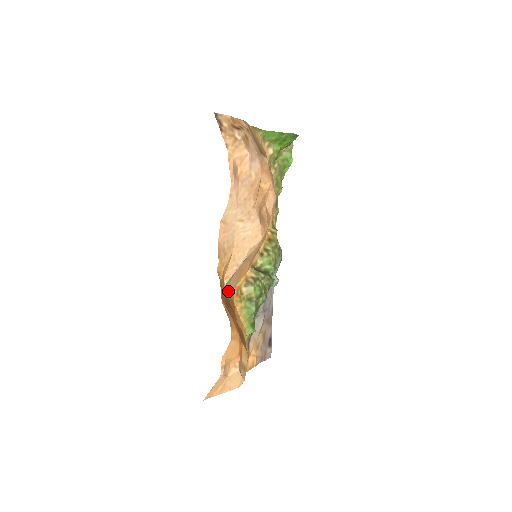
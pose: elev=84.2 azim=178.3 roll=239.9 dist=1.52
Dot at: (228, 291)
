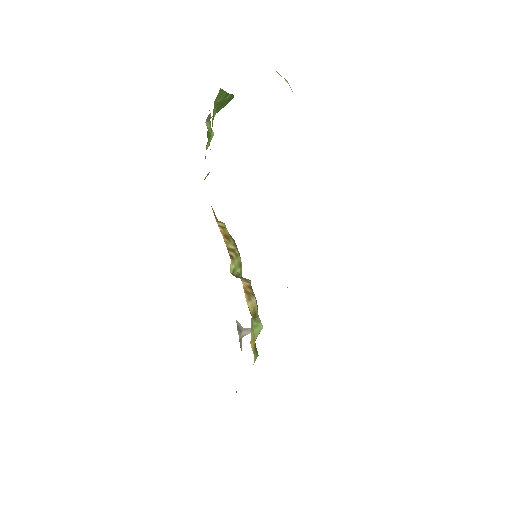
Dot at: occluded
